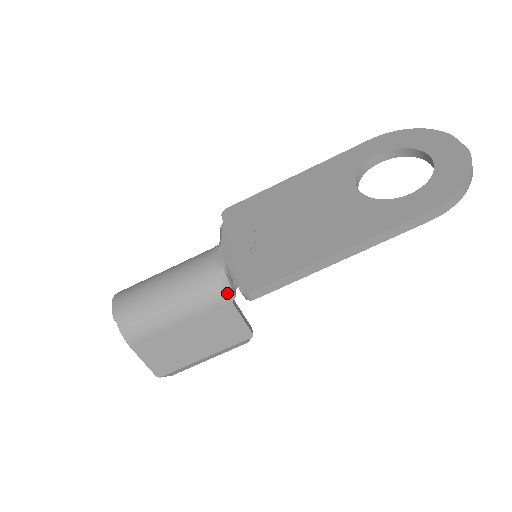
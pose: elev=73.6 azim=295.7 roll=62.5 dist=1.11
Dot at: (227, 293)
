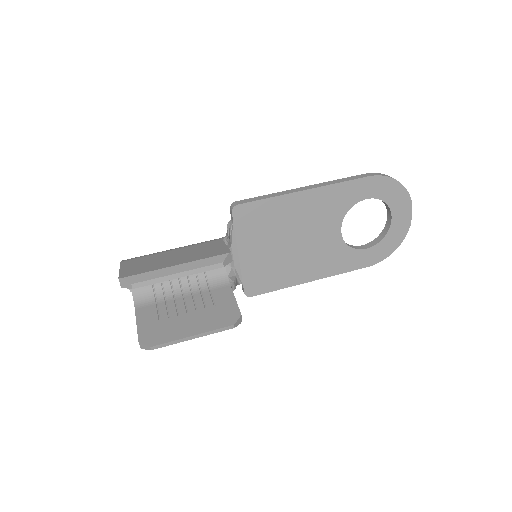
Dot at: (221, 238)
